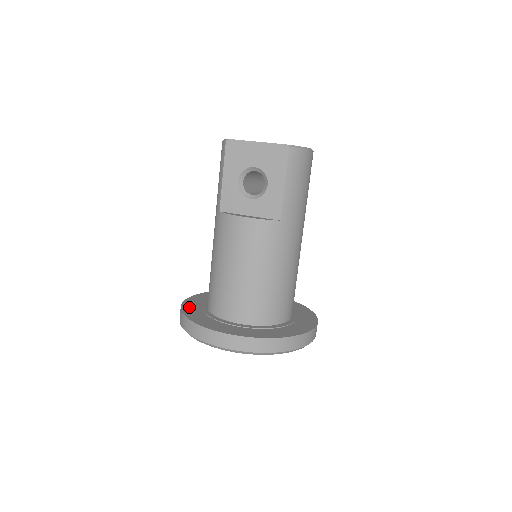
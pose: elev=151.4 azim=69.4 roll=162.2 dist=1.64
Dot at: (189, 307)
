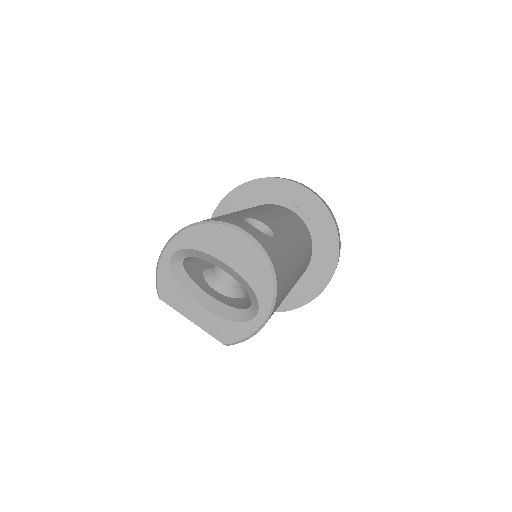
Dot at: occluded
